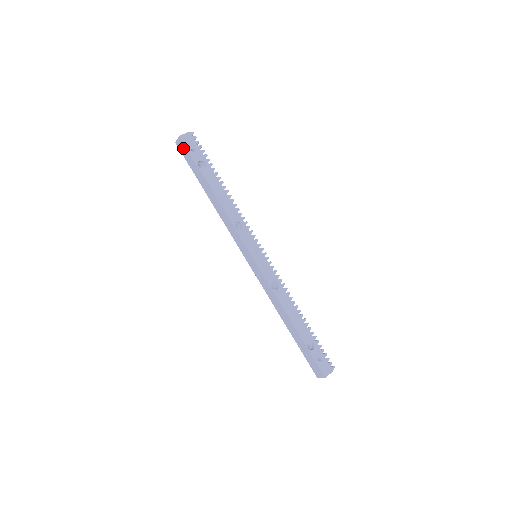
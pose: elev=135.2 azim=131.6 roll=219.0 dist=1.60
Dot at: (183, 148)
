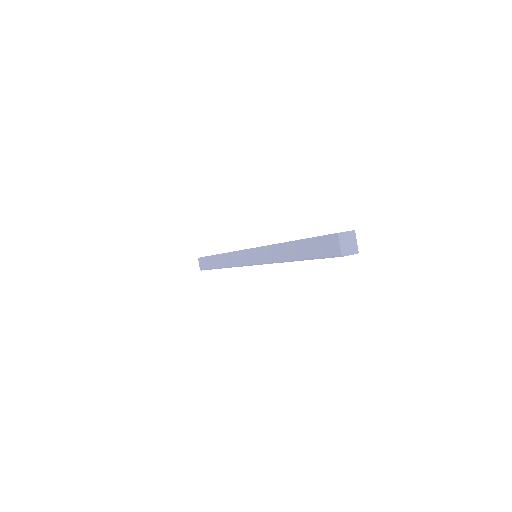
Dot at: (202, 262)
